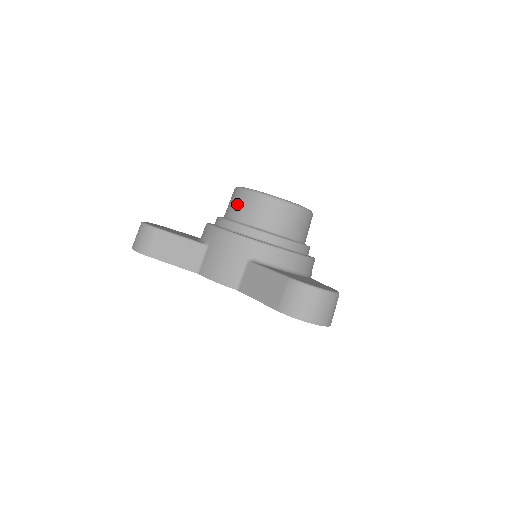
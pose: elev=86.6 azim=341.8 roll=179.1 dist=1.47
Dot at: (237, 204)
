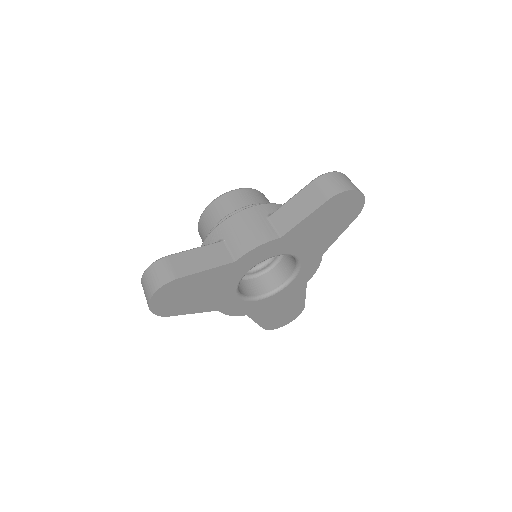
Dot at: (216, 212)
